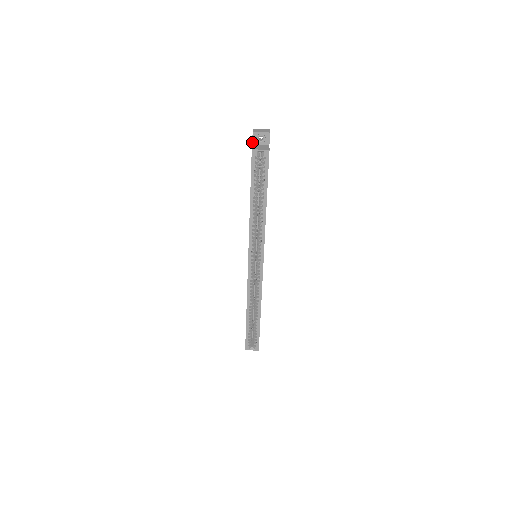
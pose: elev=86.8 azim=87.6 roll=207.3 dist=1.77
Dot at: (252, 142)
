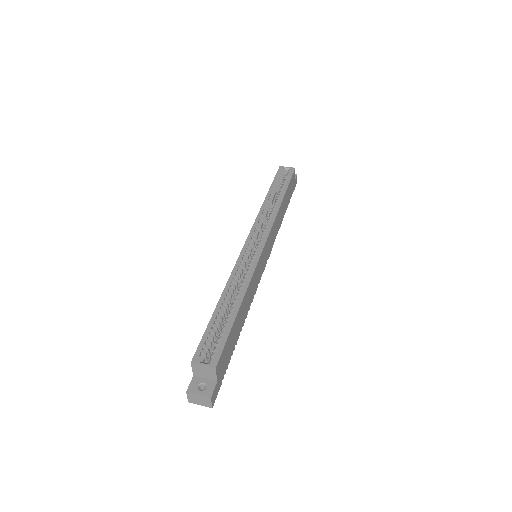
Dot at: occluded
